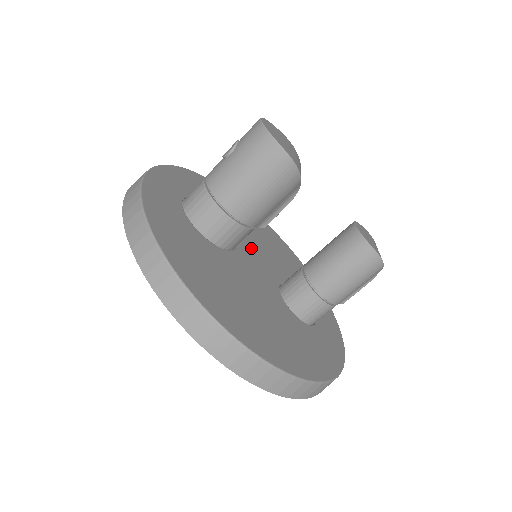
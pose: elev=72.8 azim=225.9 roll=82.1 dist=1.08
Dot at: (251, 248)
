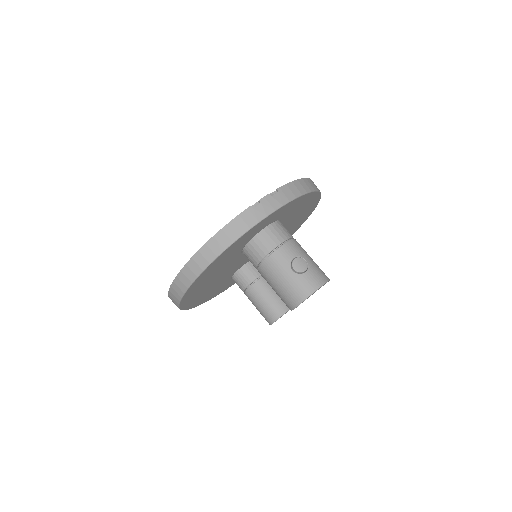
Dot at: occluded
